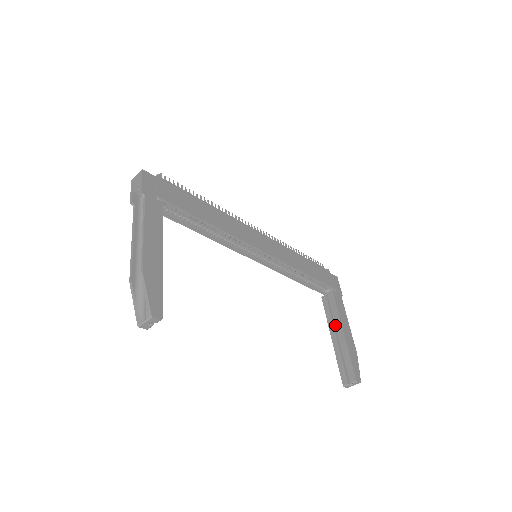
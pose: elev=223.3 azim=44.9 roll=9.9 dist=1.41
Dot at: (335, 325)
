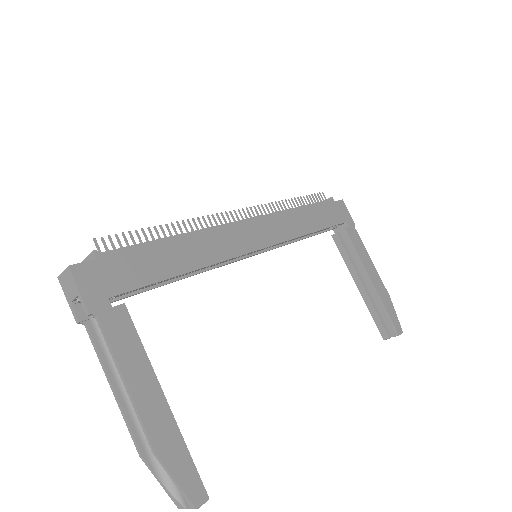
Dot at: (357, 269)
